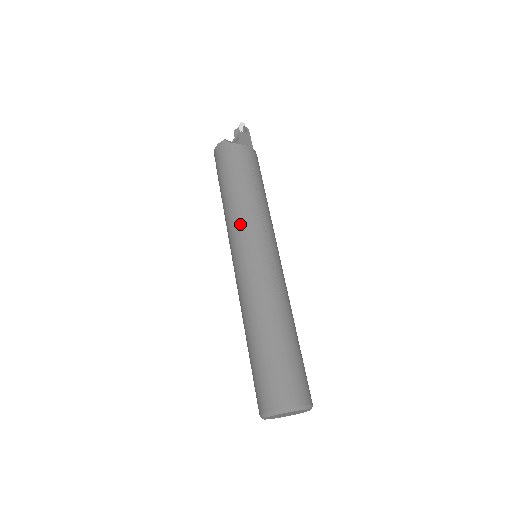
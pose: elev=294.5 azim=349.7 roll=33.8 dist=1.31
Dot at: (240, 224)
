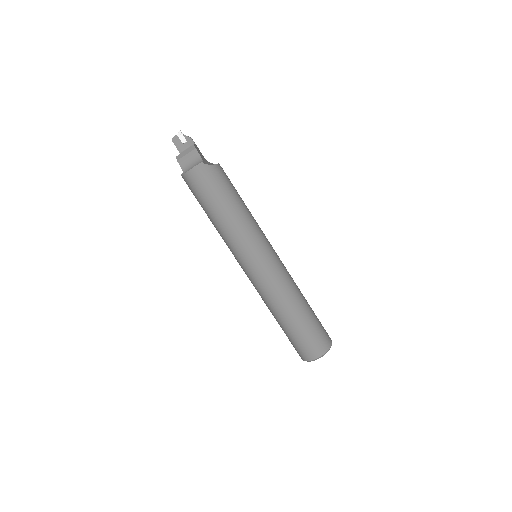
Dot at: (250, 238)
